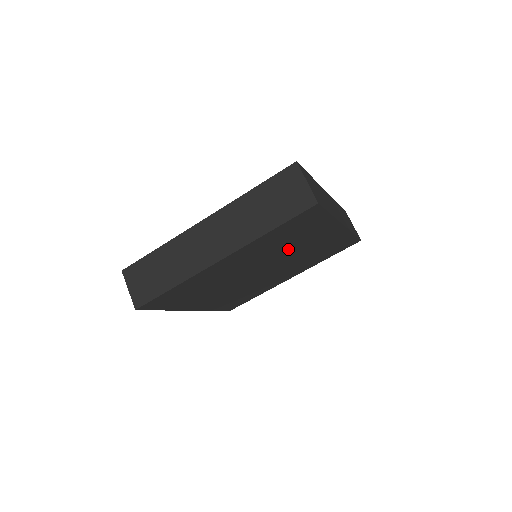
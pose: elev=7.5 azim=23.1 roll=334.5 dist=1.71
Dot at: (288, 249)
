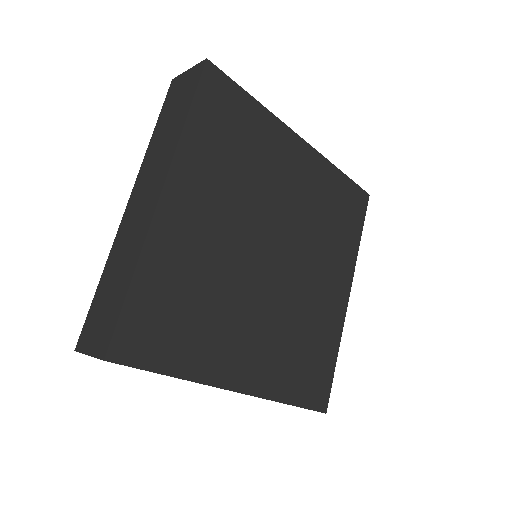
Dot at: (264, 190)
